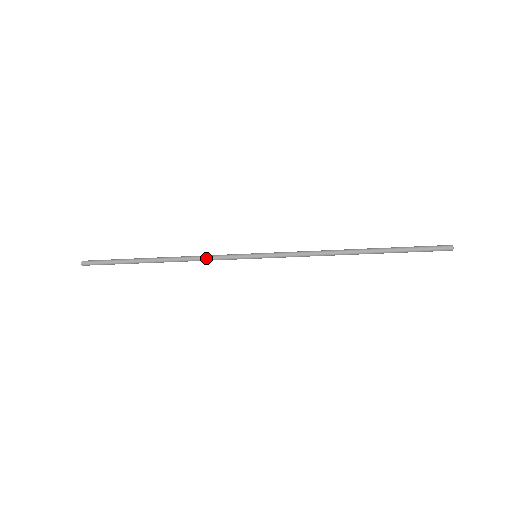
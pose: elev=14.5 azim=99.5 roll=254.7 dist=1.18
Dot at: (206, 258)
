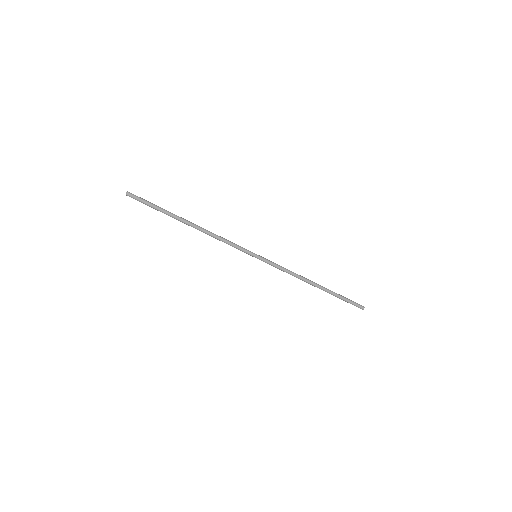
Dot at: (224, 238)
